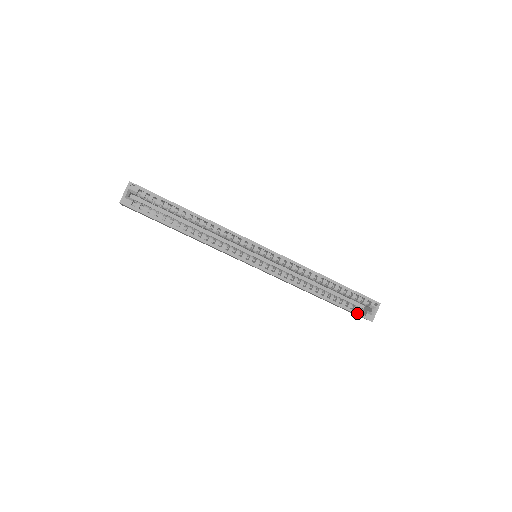
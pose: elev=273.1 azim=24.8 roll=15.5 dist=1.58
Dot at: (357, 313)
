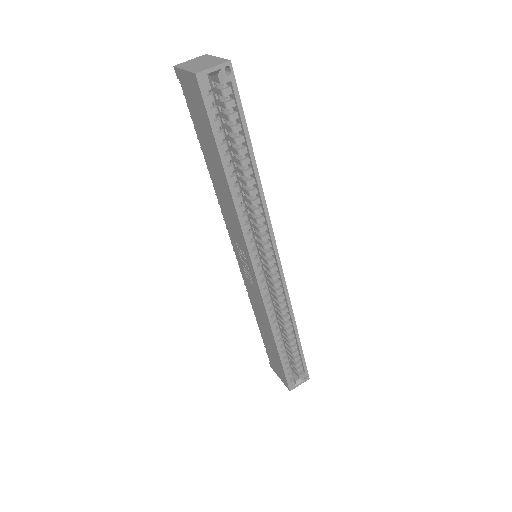
Dot at: (287, 376)
